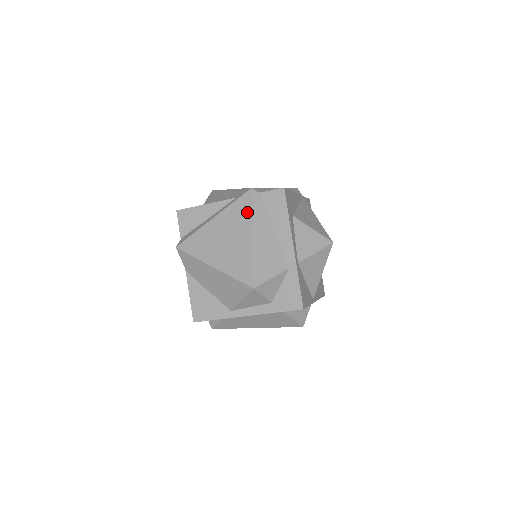
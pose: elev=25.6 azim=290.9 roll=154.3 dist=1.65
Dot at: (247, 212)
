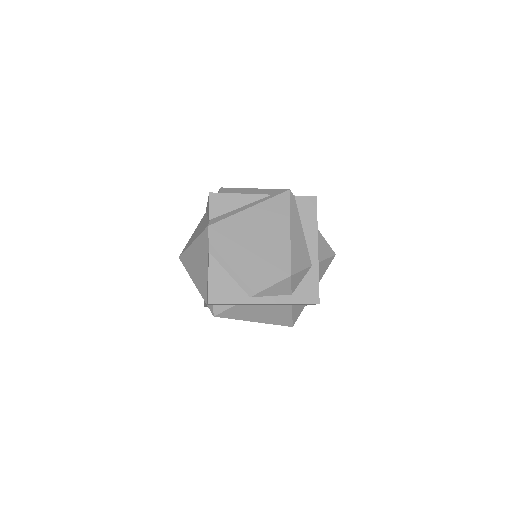
Dot at: (285, 209)
